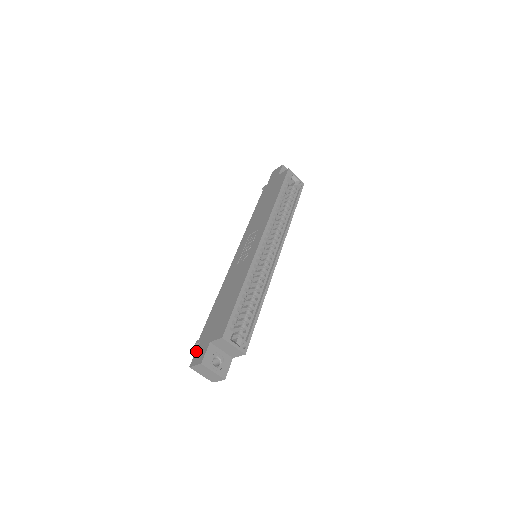
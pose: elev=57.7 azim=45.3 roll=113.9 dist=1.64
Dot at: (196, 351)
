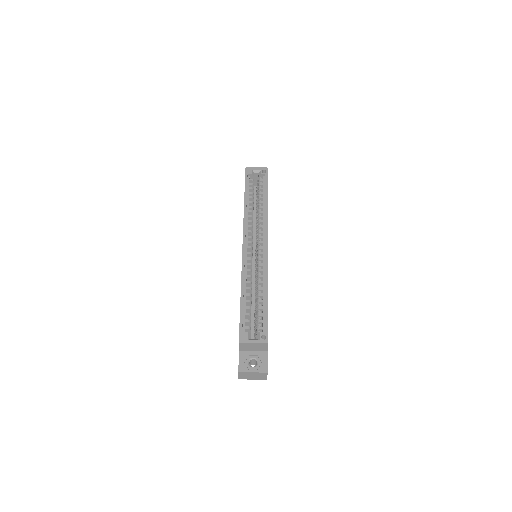
Dot at: occluded
